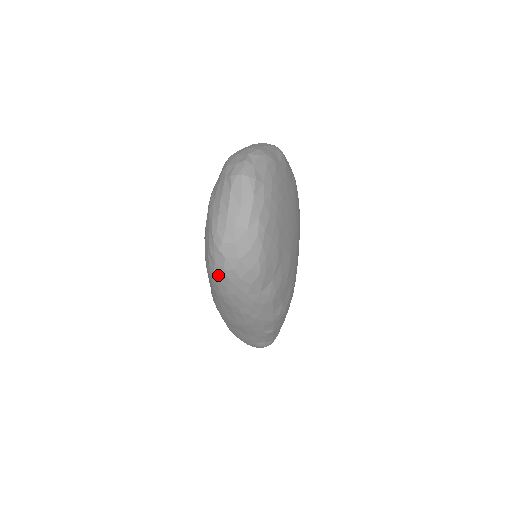
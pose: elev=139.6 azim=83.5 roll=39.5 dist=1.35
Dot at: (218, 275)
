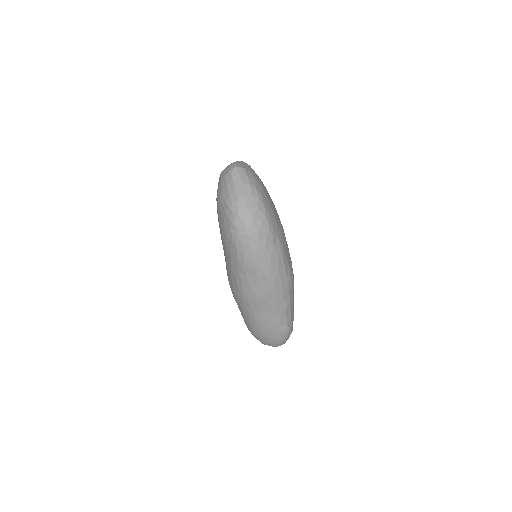
Dot at: (241, 238)
